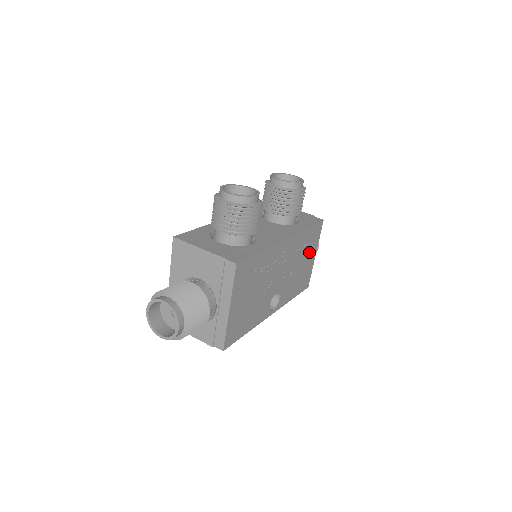
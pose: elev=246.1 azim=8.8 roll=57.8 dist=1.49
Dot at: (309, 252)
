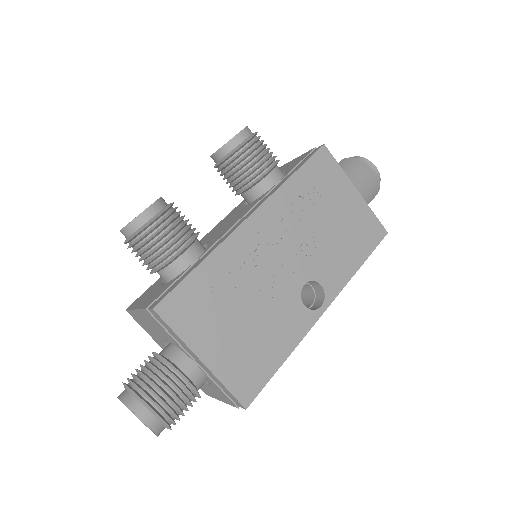
Dot at: (334, 197)
